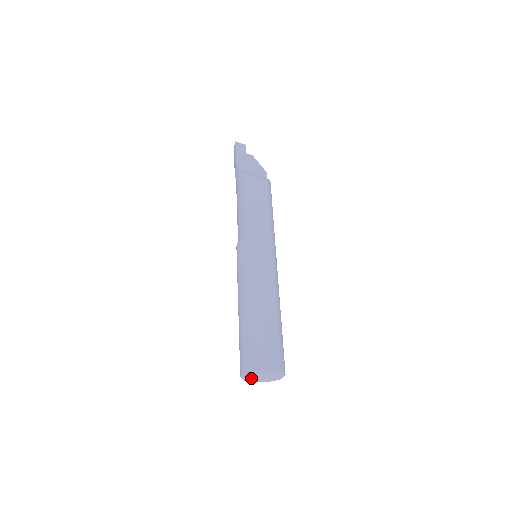
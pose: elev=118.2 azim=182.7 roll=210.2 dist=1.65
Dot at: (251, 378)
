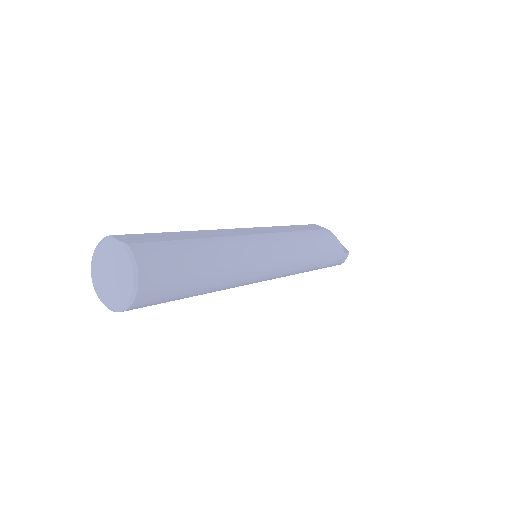
Dot at: (101, 279)
